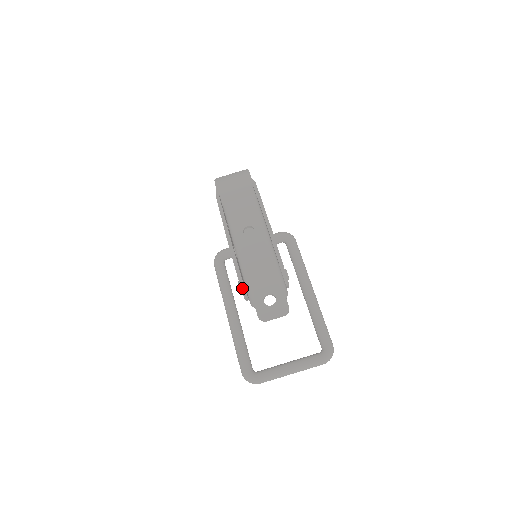
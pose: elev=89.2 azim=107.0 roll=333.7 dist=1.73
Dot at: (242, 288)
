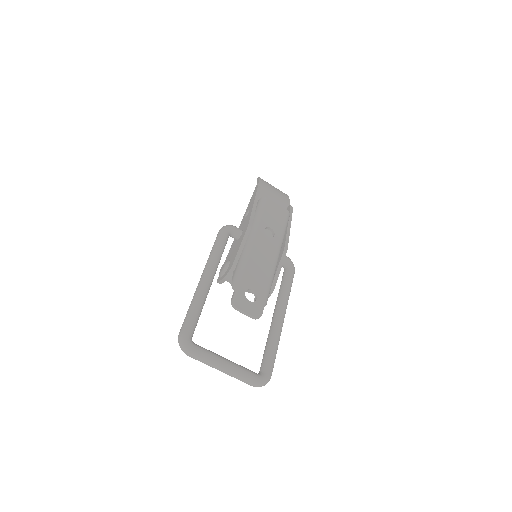
Dot at: (233, 267)
